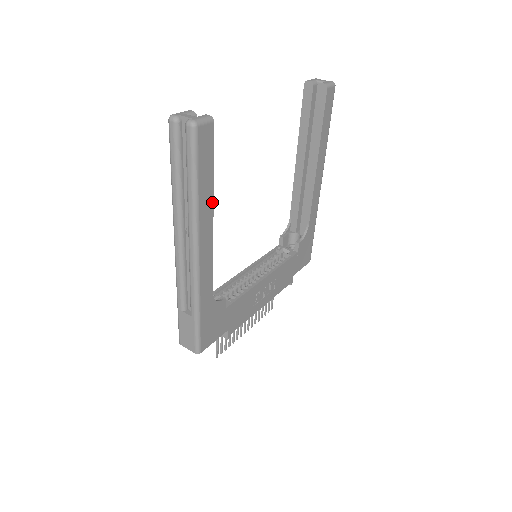
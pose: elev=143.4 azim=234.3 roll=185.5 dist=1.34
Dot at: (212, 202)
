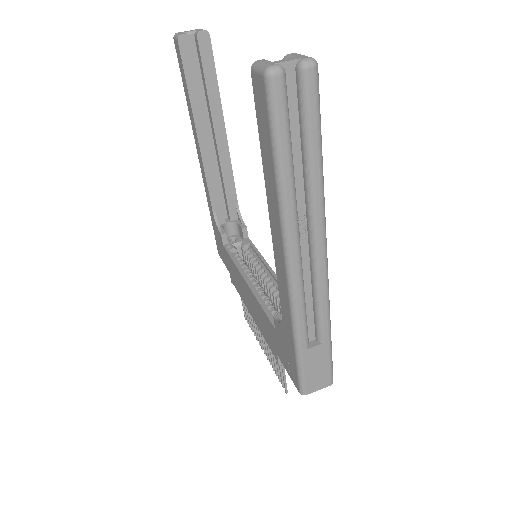
Dot at: occluded
